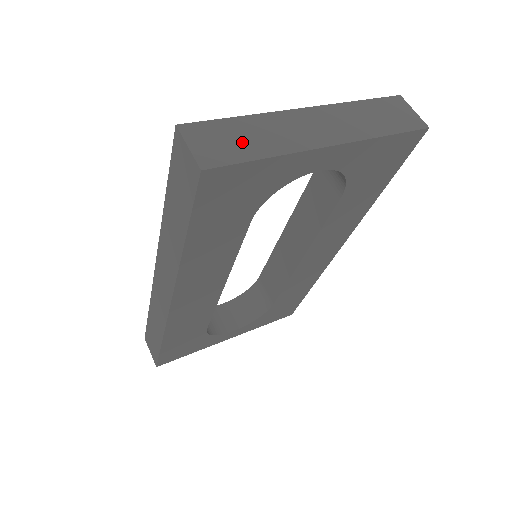
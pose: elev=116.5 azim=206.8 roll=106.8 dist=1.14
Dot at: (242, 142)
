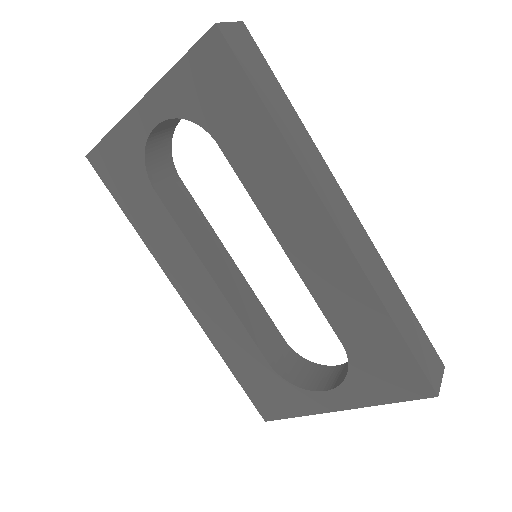
Dot at: occluded
